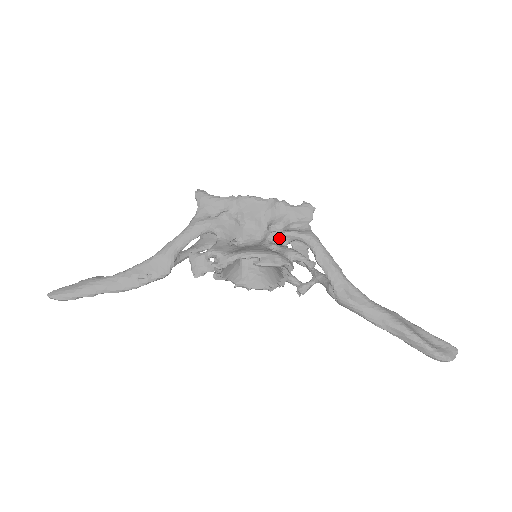
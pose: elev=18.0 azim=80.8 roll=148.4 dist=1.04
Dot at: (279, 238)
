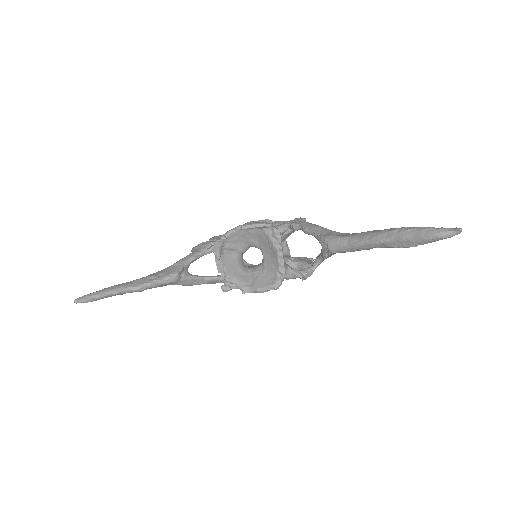
Dot at: occluded
